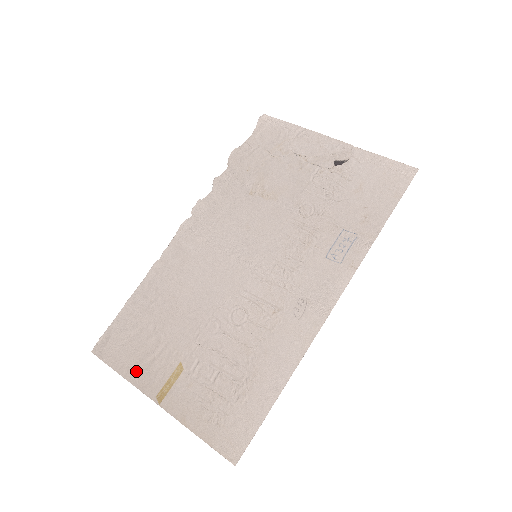
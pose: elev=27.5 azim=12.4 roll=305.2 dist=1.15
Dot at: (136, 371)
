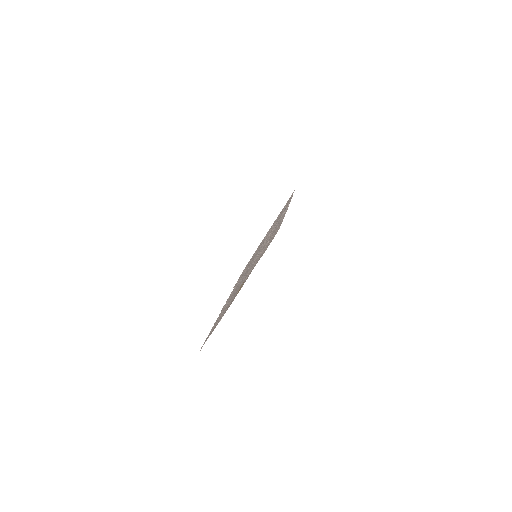
Dot at: occluded
